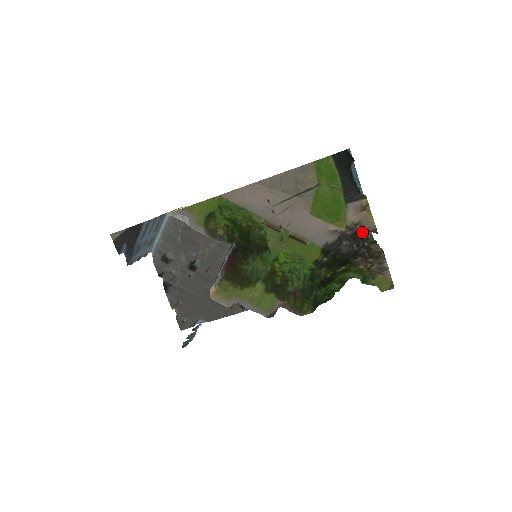
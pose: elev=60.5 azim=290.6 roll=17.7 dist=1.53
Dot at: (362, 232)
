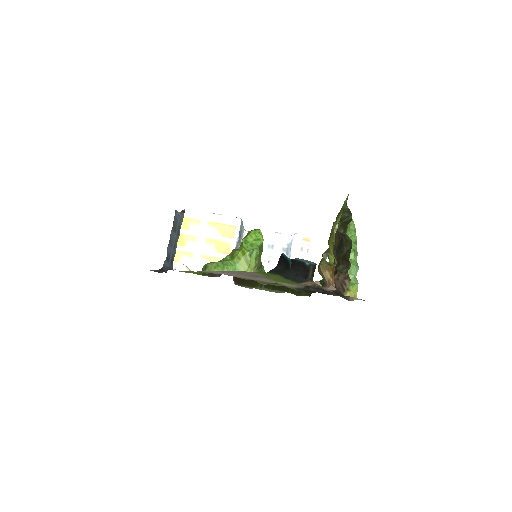
Dot at: (322, 288)
